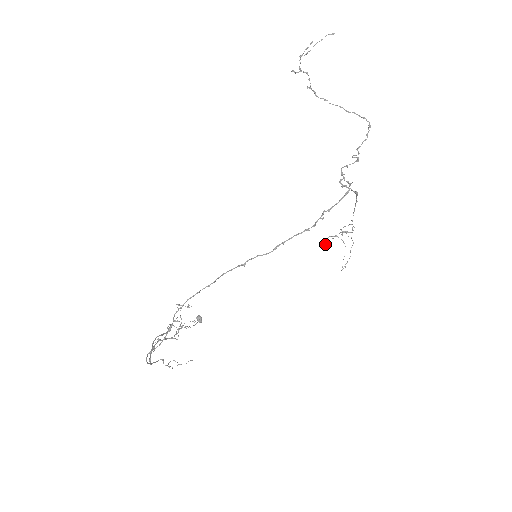
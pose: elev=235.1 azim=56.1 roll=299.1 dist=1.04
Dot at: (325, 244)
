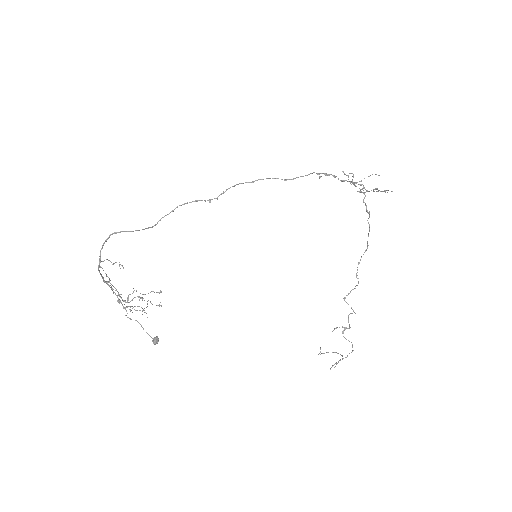
Dot at: (322, 353)
